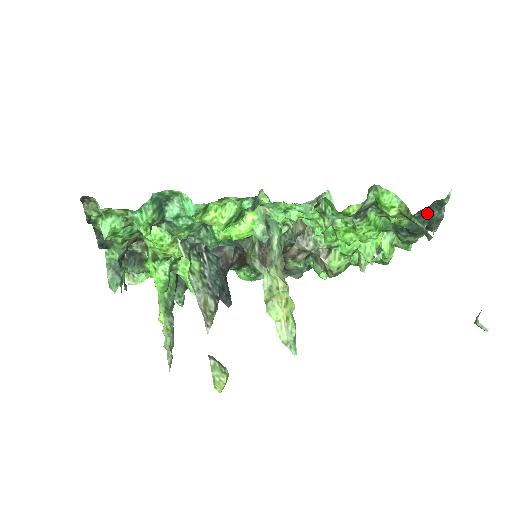
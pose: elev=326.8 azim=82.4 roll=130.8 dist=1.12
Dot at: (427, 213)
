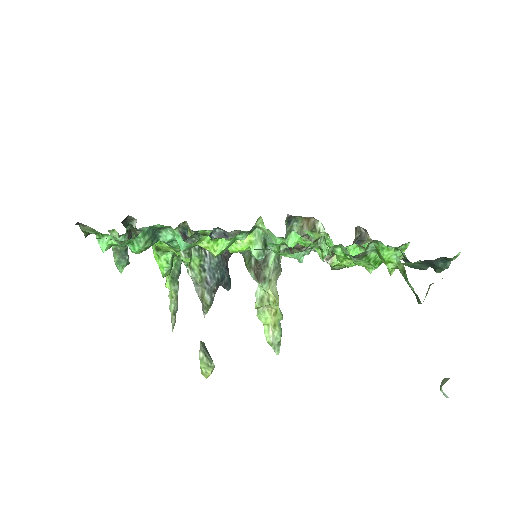
Dot at: (431, 263)
